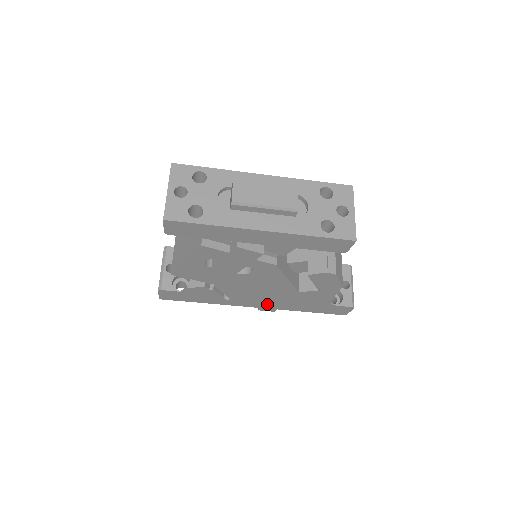
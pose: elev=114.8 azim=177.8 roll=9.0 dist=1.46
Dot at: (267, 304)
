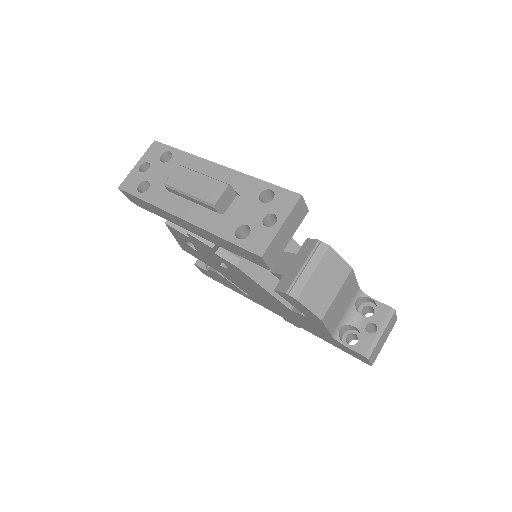
Dot at: (284, 315)
